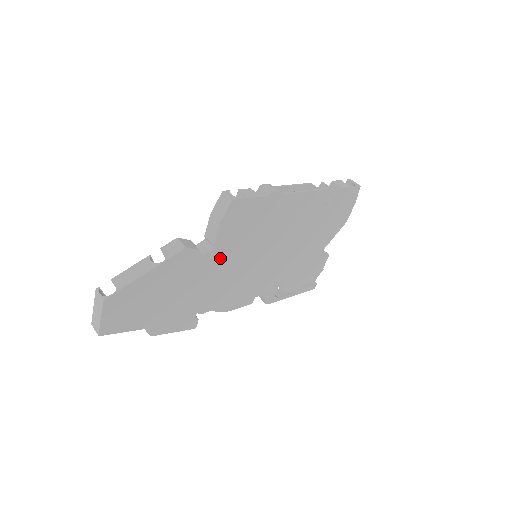
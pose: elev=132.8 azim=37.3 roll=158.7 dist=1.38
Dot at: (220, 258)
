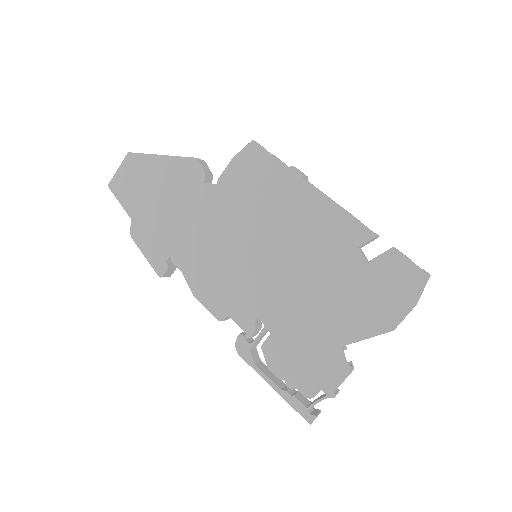
Dot at: (217, 204)
